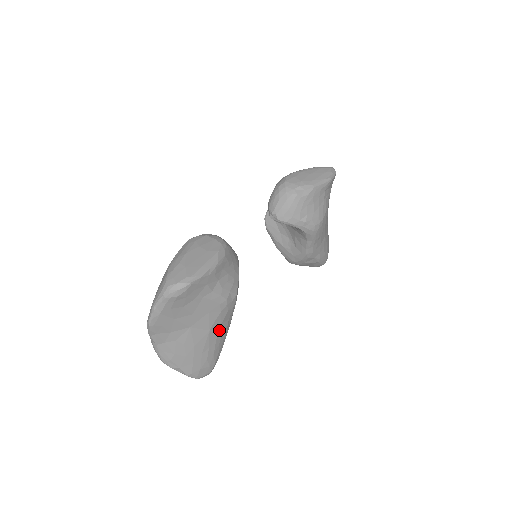
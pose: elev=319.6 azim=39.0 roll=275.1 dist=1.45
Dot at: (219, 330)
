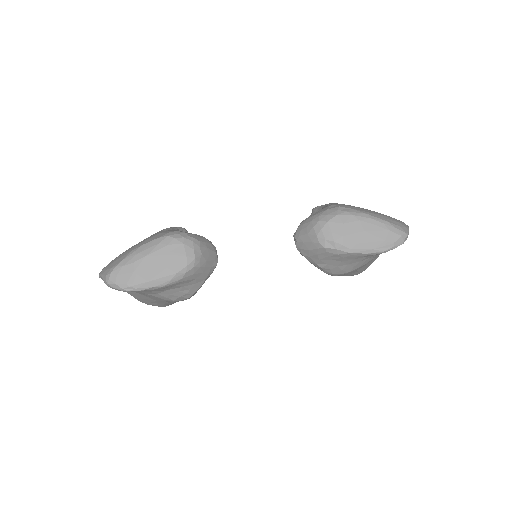
Dot at: (169, 302)
